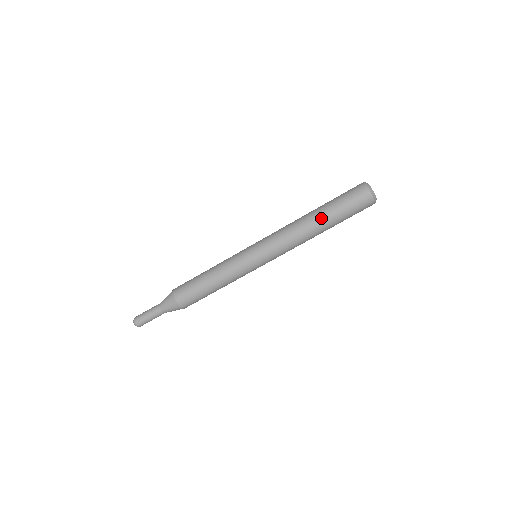
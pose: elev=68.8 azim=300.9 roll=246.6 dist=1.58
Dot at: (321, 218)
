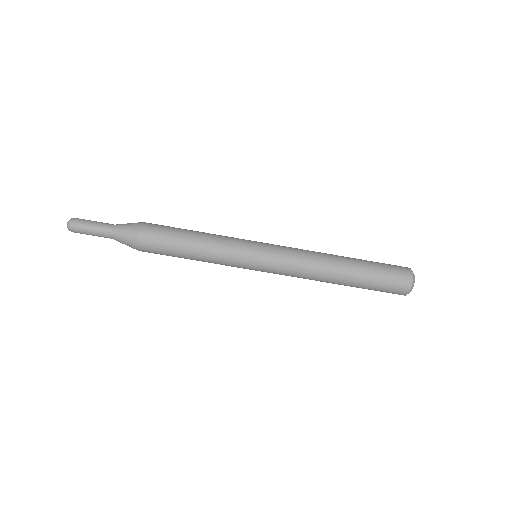
Dot at: (350, 271)
